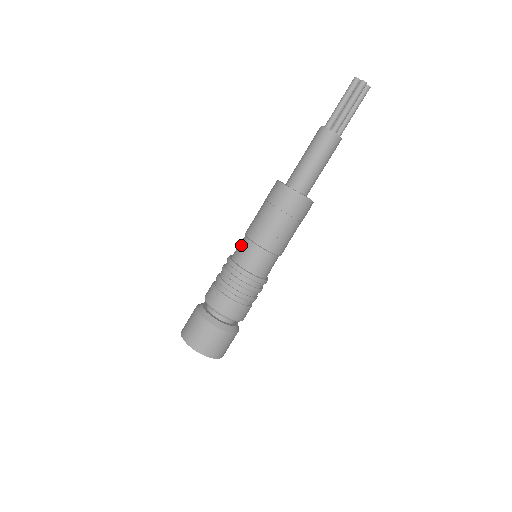
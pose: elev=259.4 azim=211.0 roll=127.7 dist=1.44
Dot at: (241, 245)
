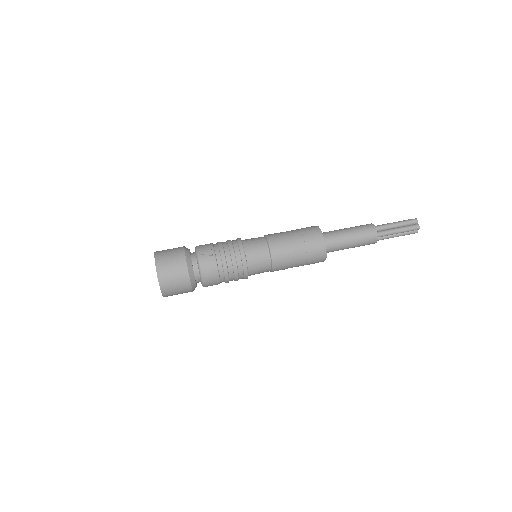
Dot at: (257, 241)
